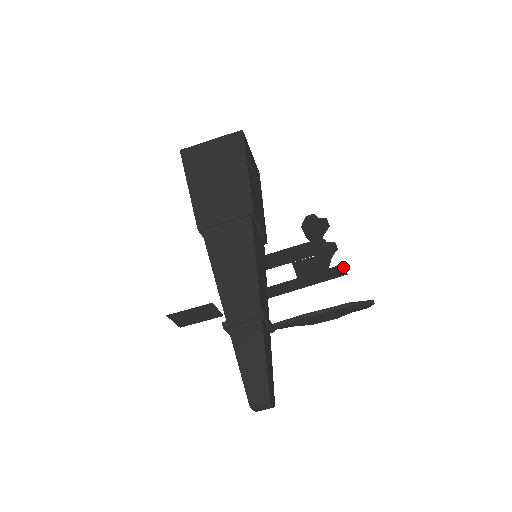
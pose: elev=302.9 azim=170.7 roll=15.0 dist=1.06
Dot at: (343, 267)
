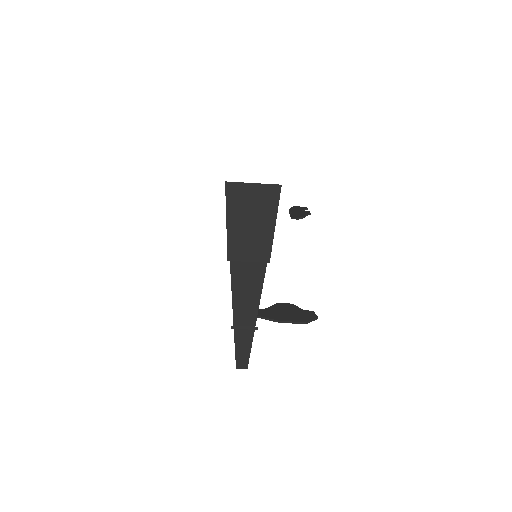
Dot at: occluded
